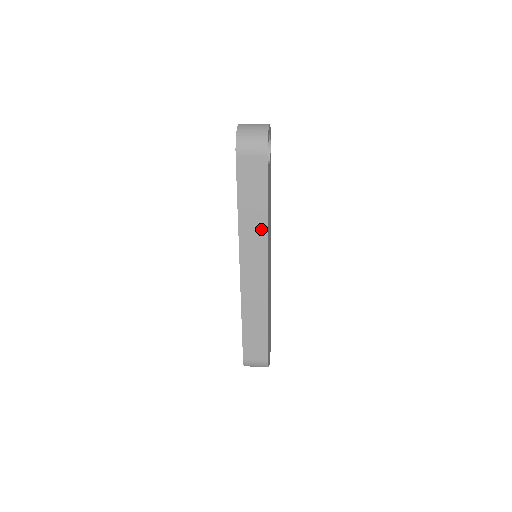
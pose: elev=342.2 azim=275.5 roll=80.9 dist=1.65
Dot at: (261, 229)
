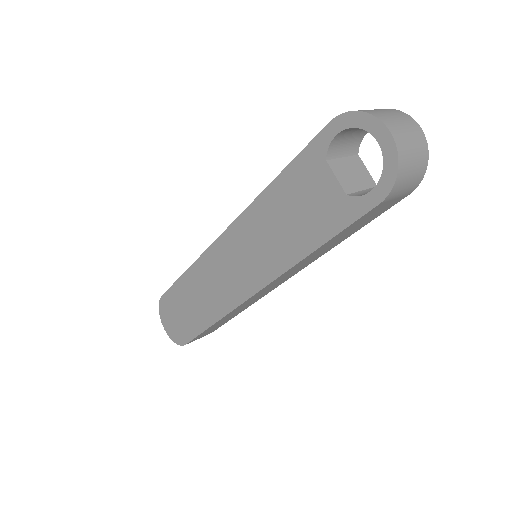
Dot at: (317, 257)
